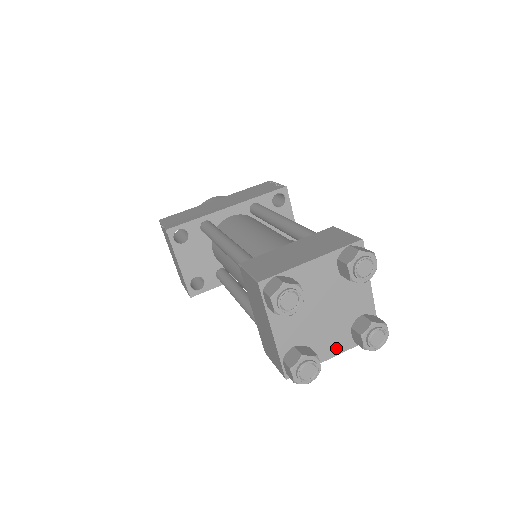
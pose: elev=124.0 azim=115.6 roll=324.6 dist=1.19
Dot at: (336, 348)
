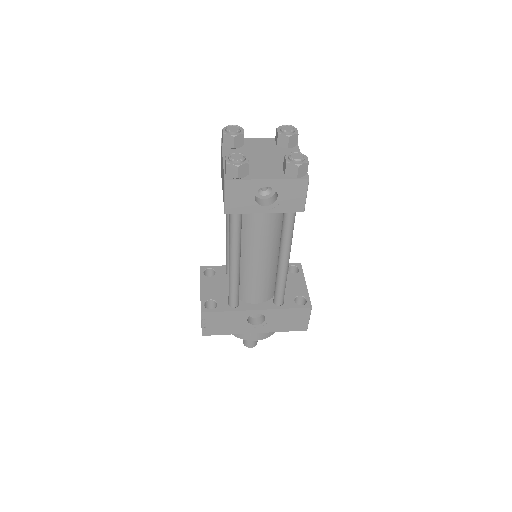
Dot at: (270, 176)
